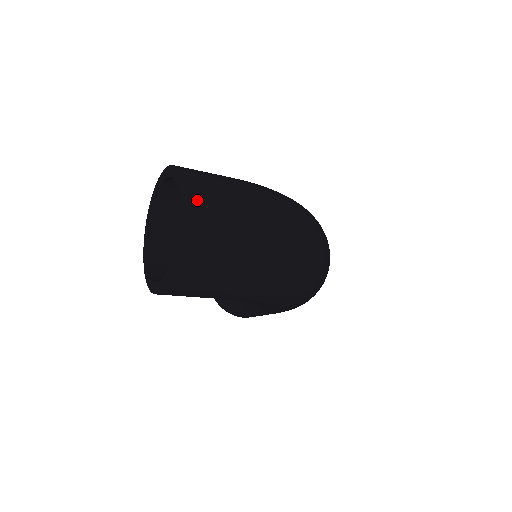
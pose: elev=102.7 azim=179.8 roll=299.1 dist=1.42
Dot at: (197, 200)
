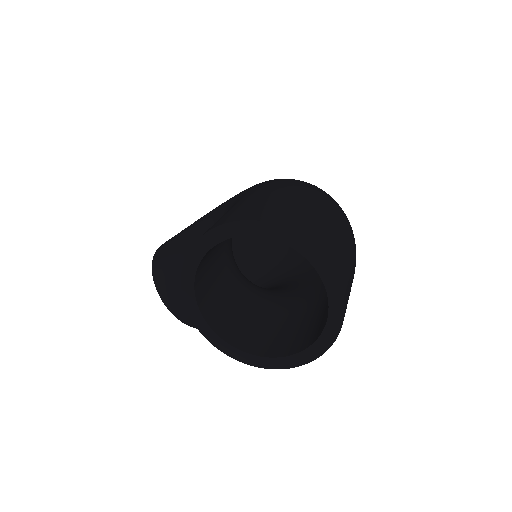
Dot at: (321, 241)
